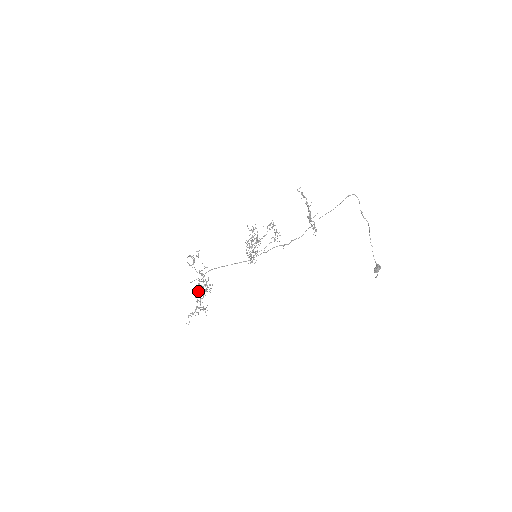
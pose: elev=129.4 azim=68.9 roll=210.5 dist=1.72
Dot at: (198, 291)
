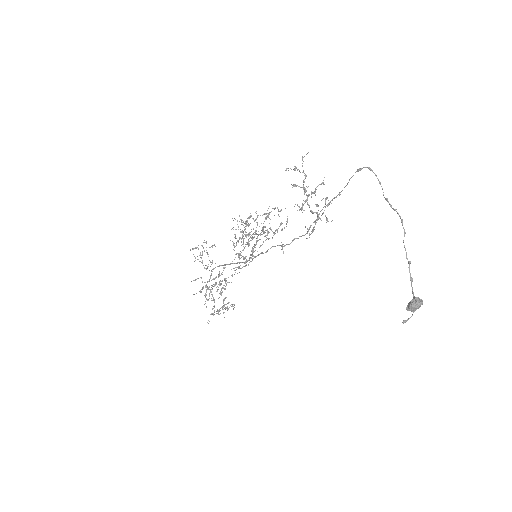
Dot at: (211, 289)
